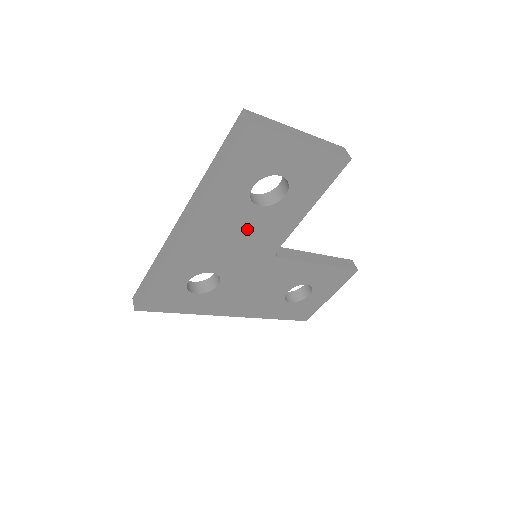
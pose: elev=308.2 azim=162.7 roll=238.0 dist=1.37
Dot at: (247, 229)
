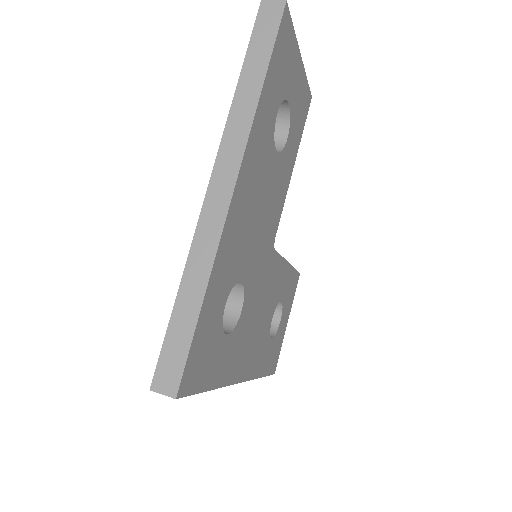
Dot at: (267, 192)
